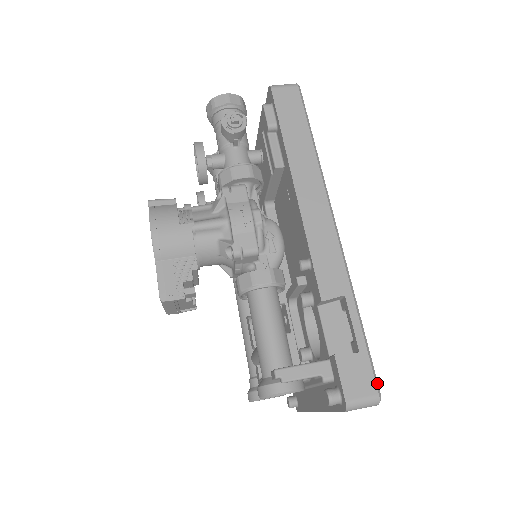
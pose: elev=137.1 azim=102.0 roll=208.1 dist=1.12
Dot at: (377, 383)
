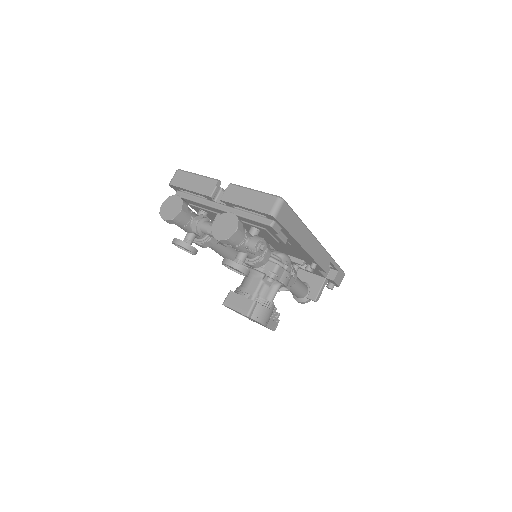
Dot at: (343, 271)
